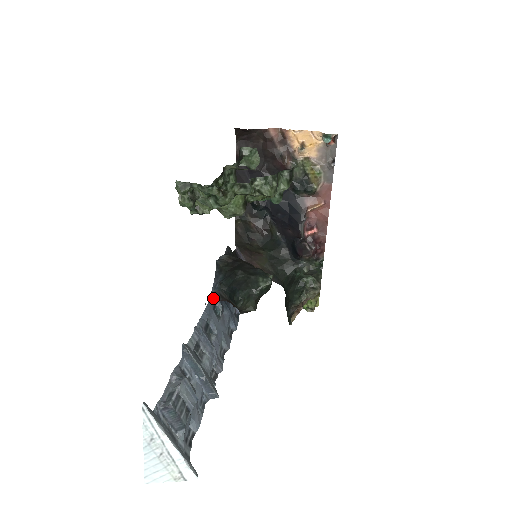
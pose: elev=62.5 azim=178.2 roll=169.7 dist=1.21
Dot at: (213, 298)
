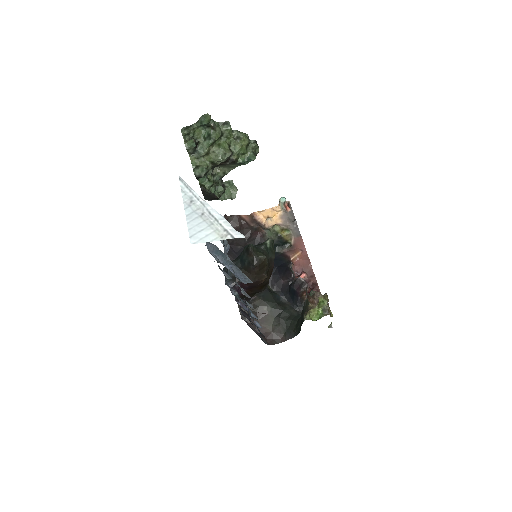
Dot at: (227, 285)
